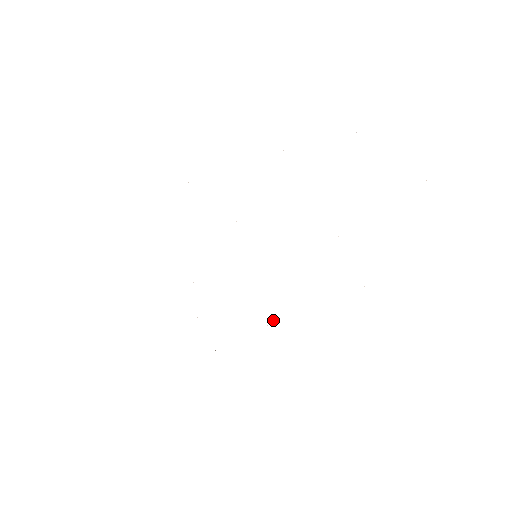
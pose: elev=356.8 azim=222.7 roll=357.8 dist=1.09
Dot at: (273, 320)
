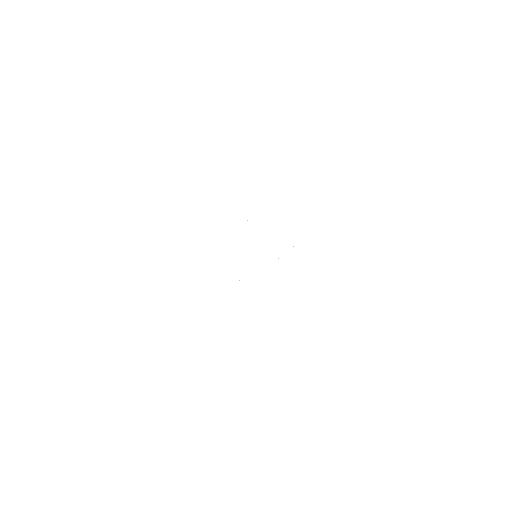
Dot at: occluded
